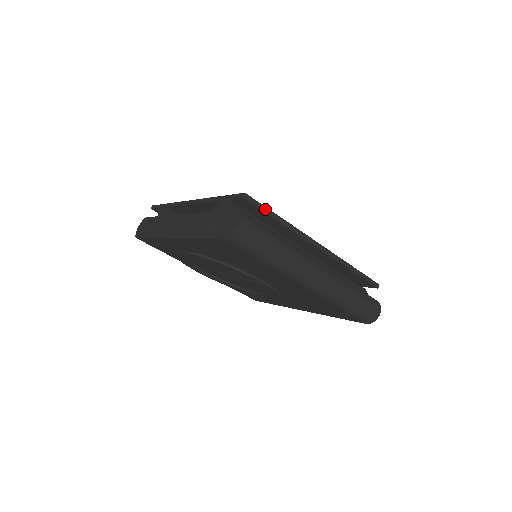
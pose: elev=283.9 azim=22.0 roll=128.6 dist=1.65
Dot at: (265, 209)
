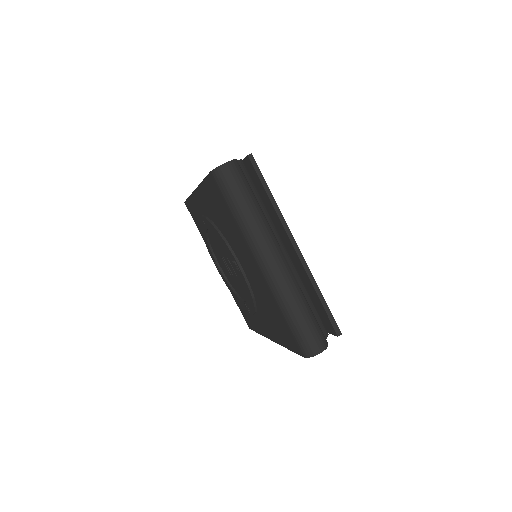
Dot at: (262, 178)
